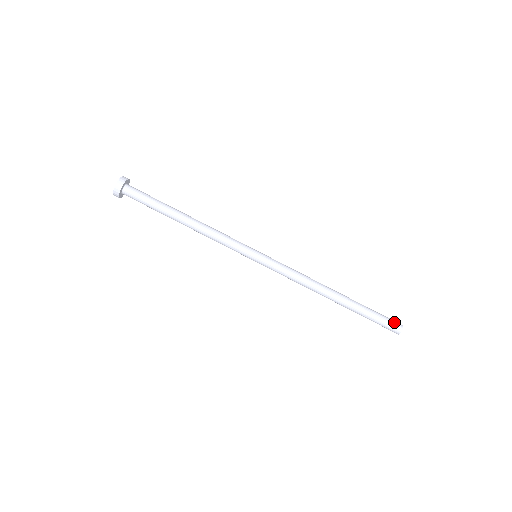
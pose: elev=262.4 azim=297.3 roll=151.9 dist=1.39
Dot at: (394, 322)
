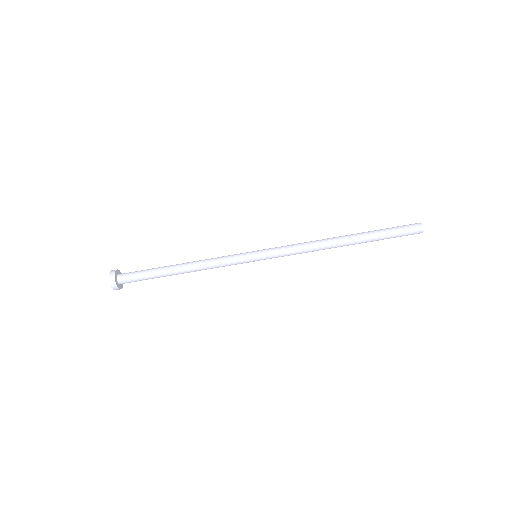
Dot at: (410, 225)
